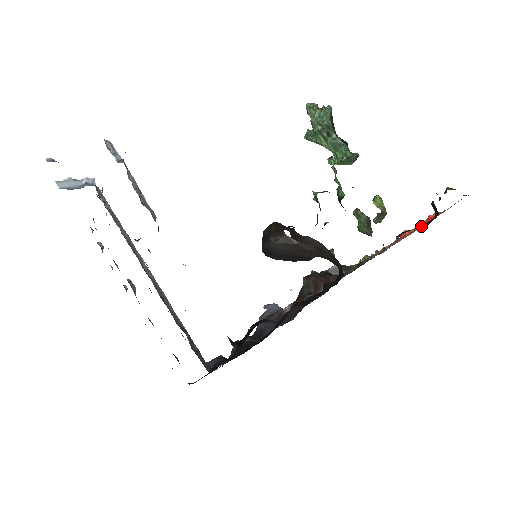
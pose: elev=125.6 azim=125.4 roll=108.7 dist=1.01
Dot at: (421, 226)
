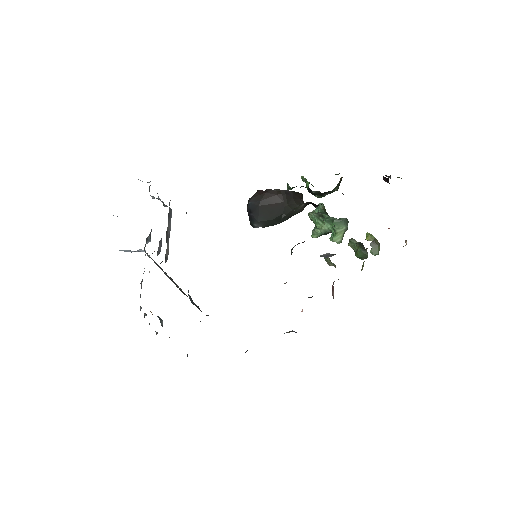
Dot at: occluded
